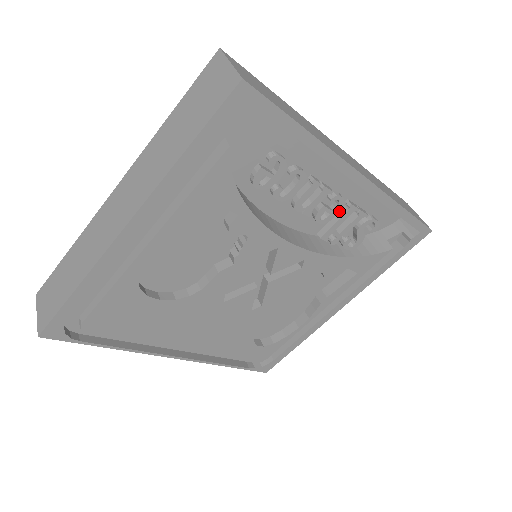
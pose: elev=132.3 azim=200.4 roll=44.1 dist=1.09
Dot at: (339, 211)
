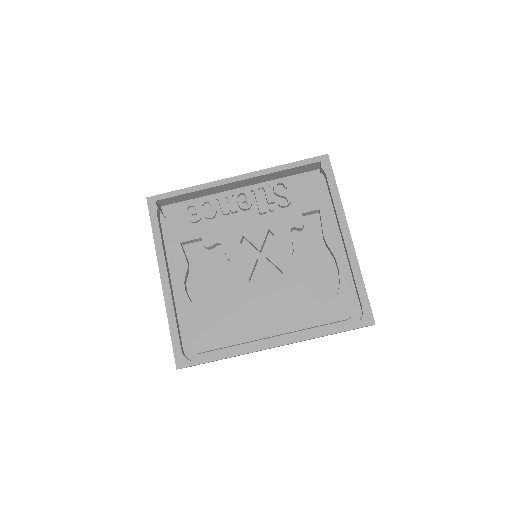
Dot at: (250, 196)
